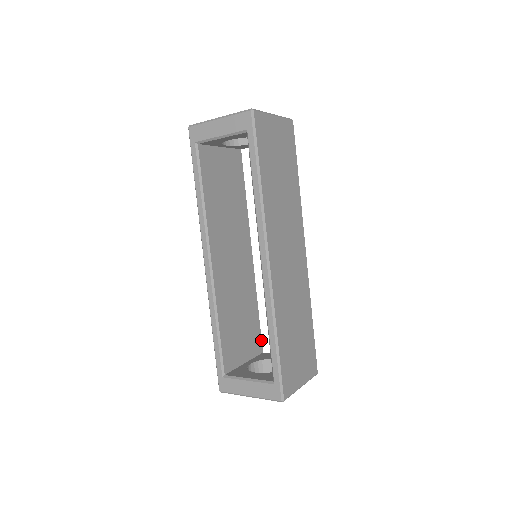
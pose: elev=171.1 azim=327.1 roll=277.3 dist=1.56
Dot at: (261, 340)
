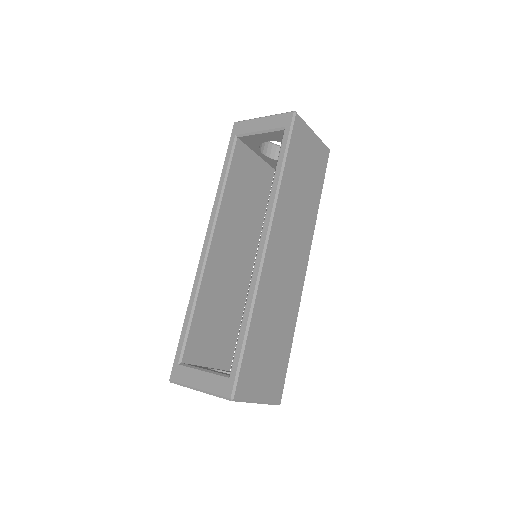
Dot at: (232, 357)
